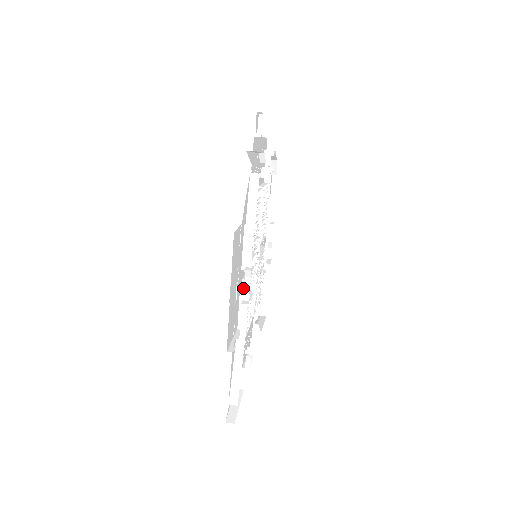
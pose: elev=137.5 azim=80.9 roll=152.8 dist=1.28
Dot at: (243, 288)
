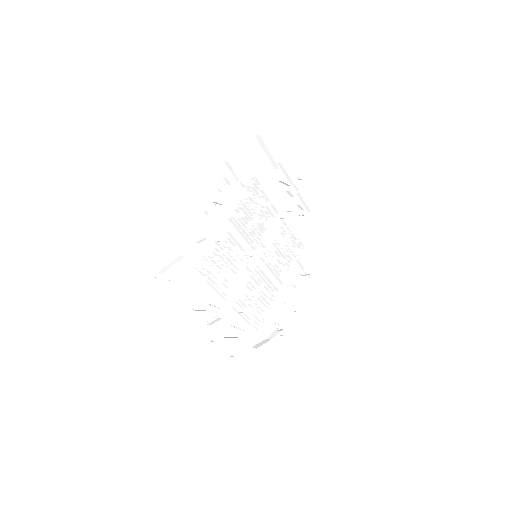
Dot at: (218, 213)
